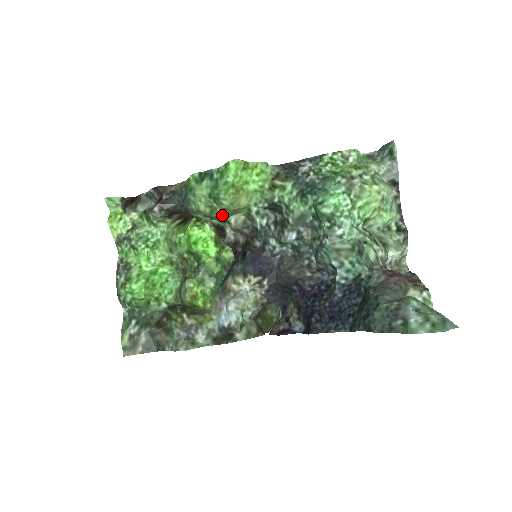
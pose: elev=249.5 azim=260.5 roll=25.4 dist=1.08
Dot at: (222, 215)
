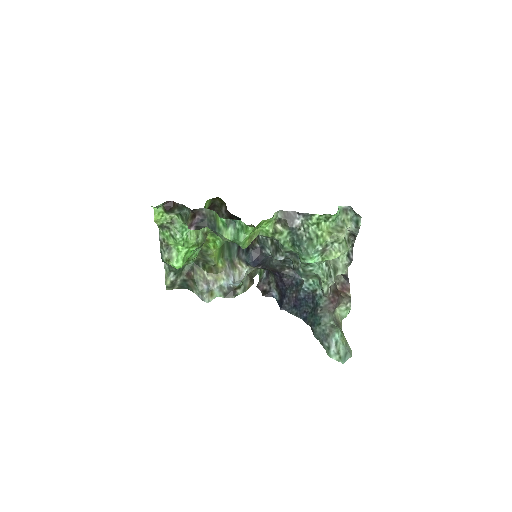
Dot at: occluded
